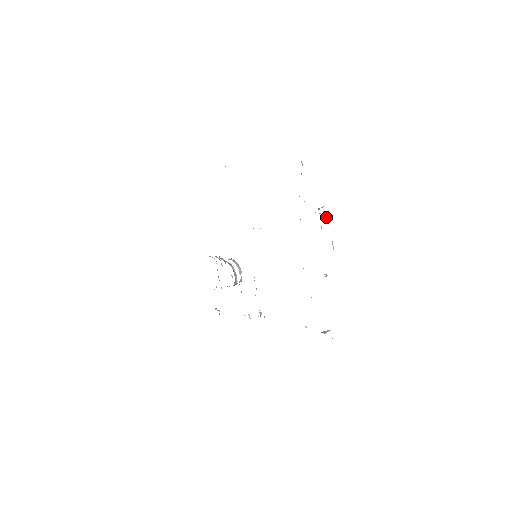
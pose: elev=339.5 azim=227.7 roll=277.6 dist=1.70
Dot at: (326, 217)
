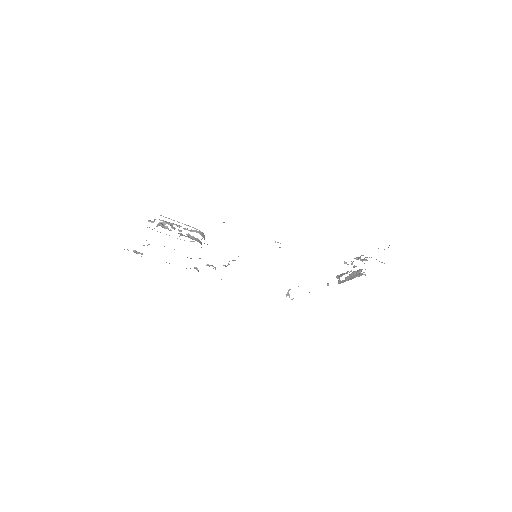
Dot at: occluded
